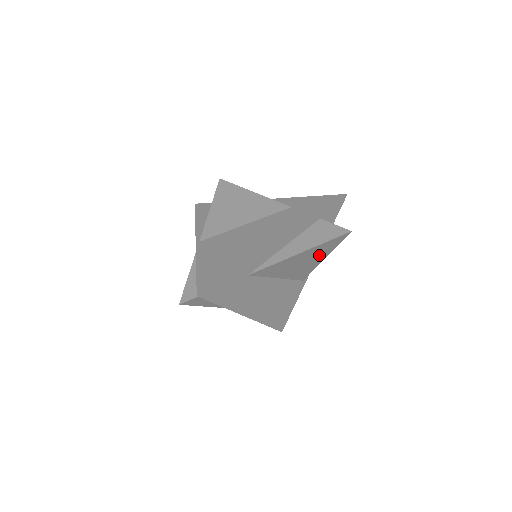
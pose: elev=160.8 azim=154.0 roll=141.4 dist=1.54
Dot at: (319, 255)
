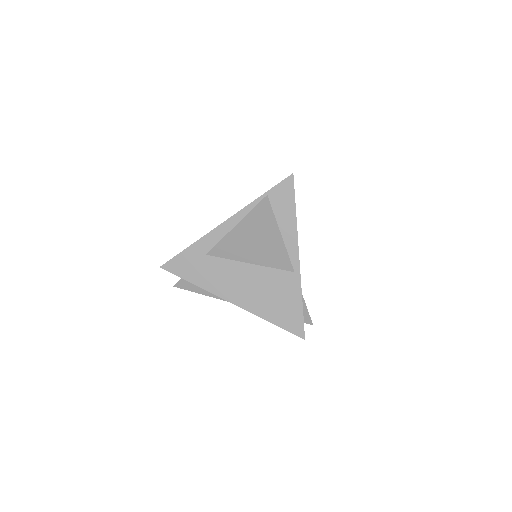
Dot at: (266, 231)
